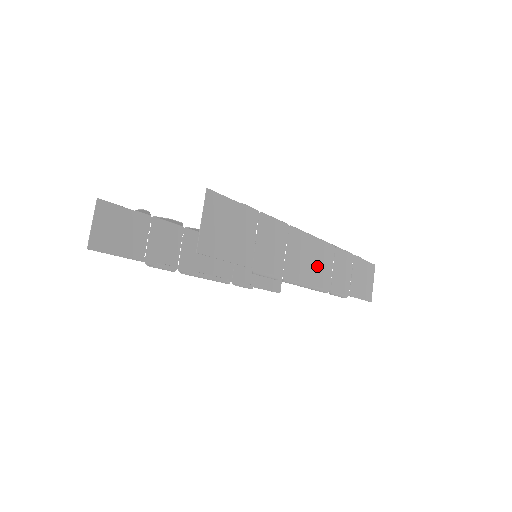
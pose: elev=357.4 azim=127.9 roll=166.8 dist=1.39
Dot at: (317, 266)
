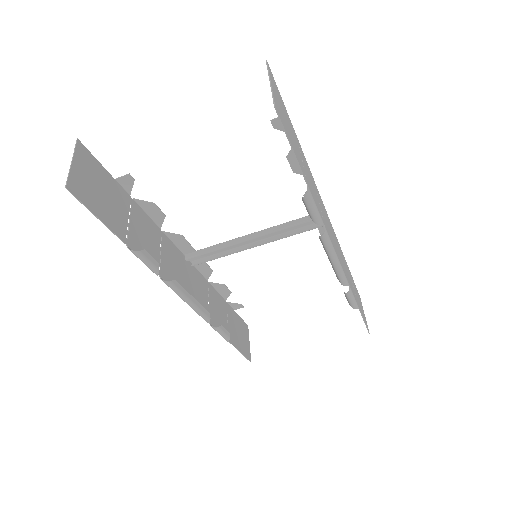
Dot at: (336, 247)
